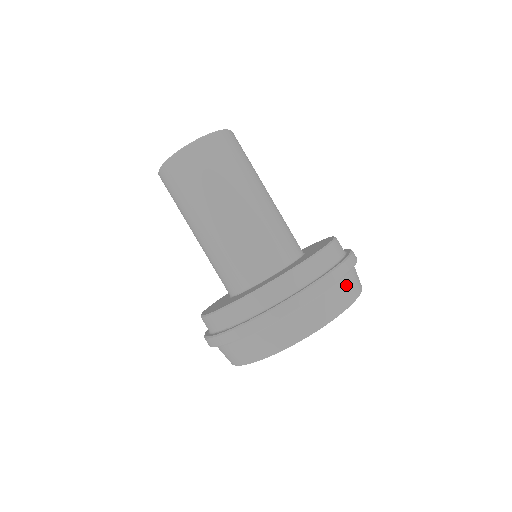
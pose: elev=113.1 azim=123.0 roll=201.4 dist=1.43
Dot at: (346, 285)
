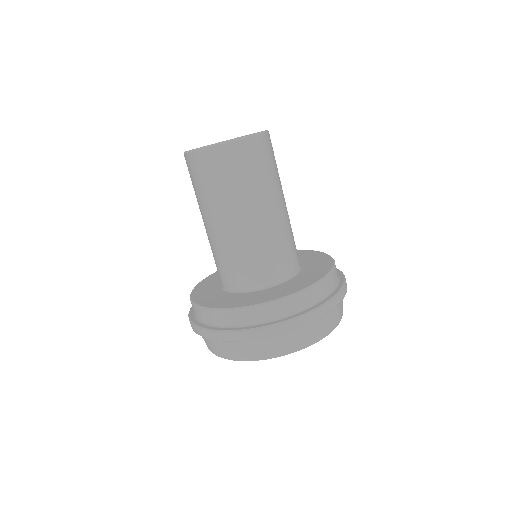
Dot at: (315, 327)
